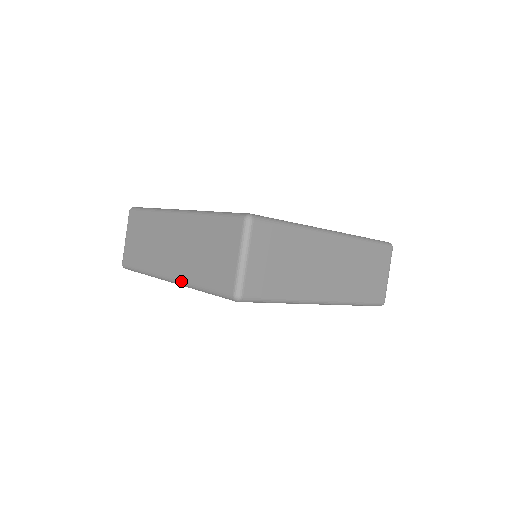
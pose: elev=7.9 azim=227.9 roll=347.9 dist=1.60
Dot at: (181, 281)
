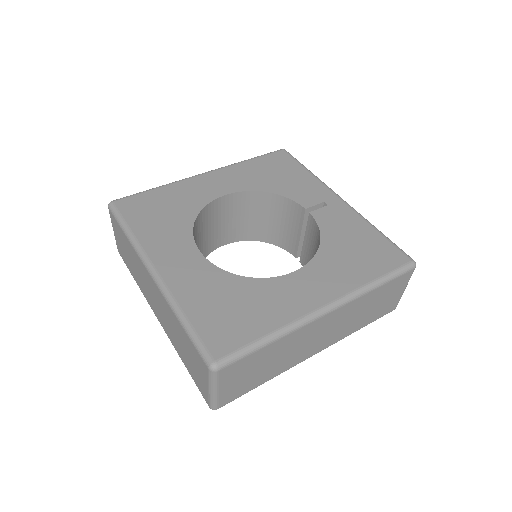
Dot at: occluded
